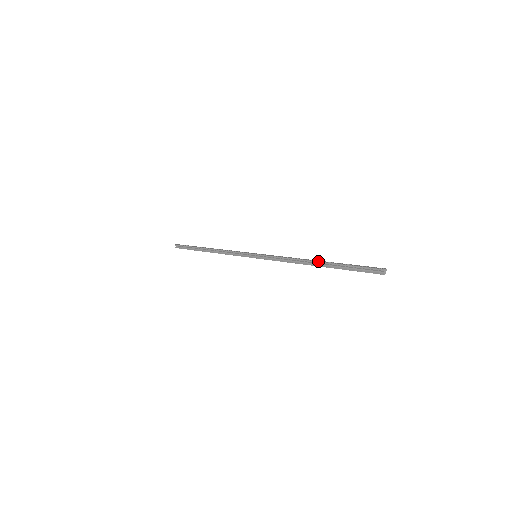
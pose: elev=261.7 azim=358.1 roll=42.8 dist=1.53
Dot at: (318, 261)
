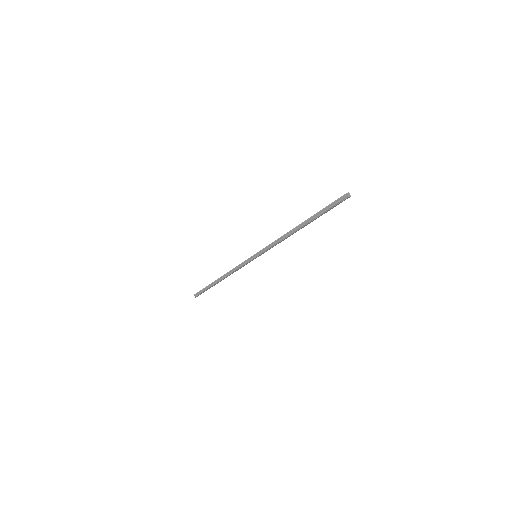
Dot at: occluded
